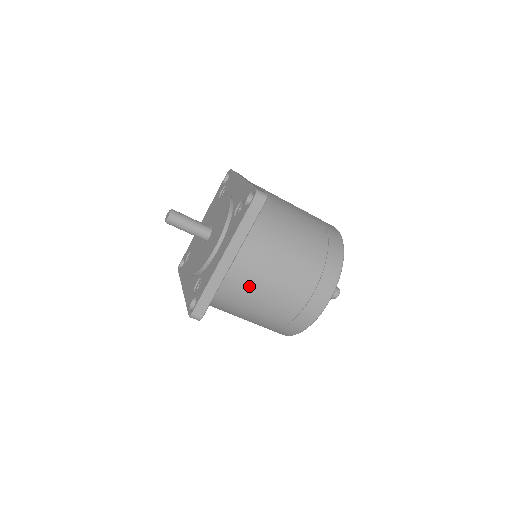
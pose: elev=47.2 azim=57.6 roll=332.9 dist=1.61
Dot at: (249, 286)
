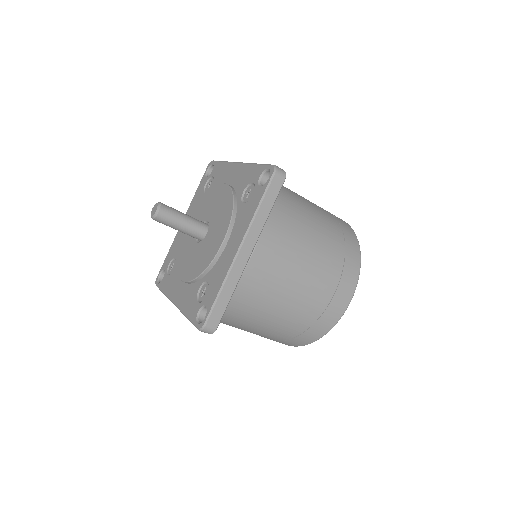
Dot at: (268, 285)
